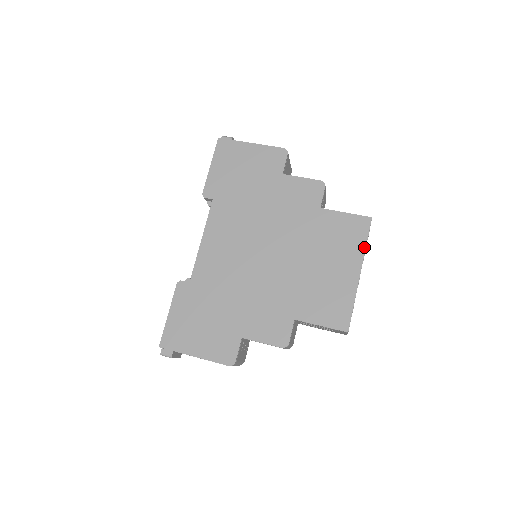
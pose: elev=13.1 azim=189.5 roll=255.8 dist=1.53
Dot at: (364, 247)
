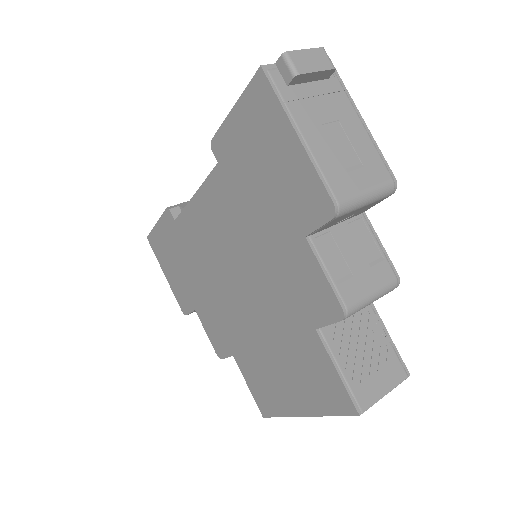
Dot at: (325, 414)
